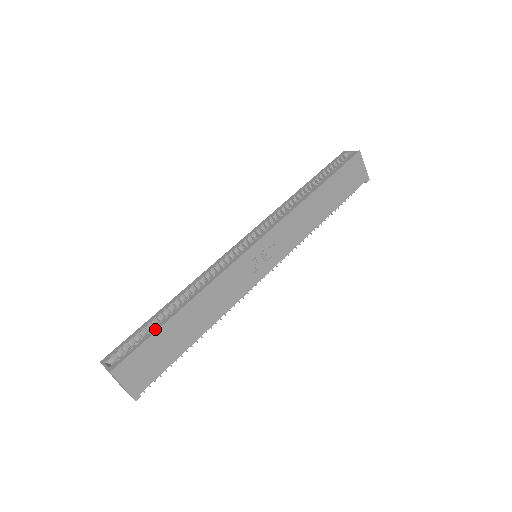
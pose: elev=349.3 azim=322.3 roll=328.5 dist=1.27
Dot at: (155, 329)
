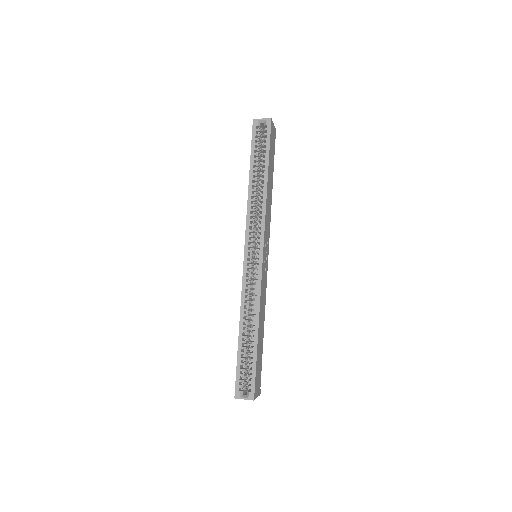
Dot at: (254, 358)
